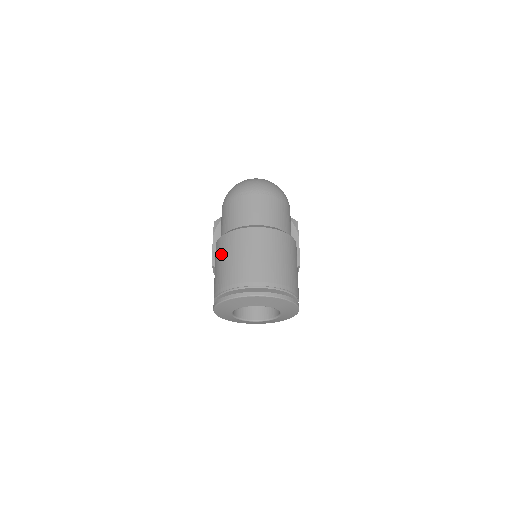
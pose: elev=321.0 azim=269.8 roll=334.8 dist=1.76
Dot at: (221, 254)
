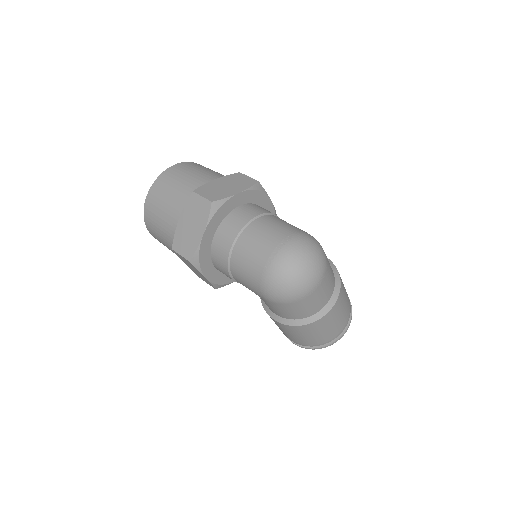
Dot at: (303, 334)
